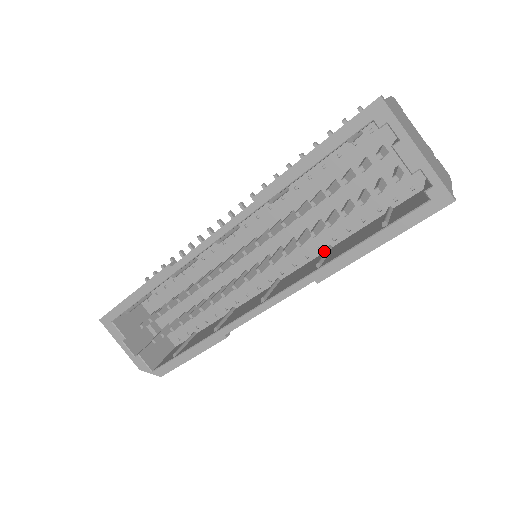
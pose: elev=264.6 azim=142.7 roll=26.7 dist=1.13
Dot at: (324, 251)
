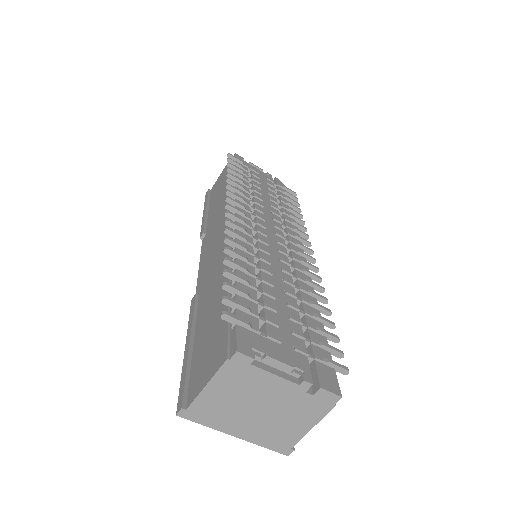
Dot at: occluded
